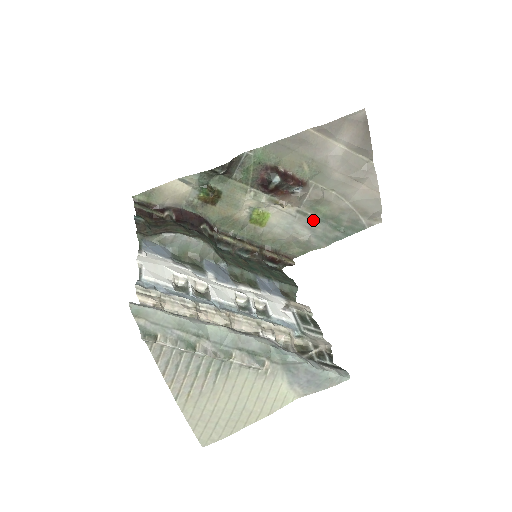
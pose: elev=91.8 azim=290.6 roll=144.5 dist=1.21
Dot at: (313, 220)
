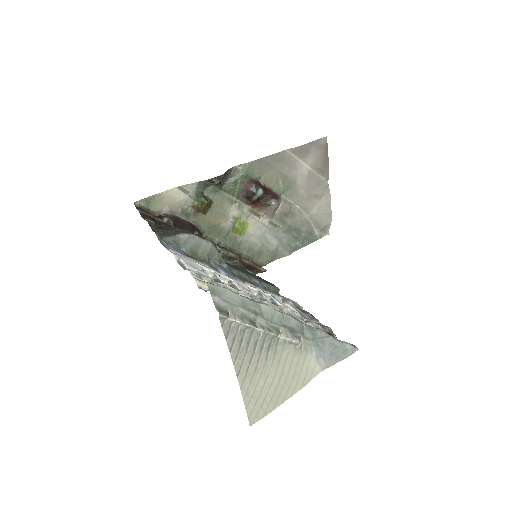
Dot at: (281, 231)
